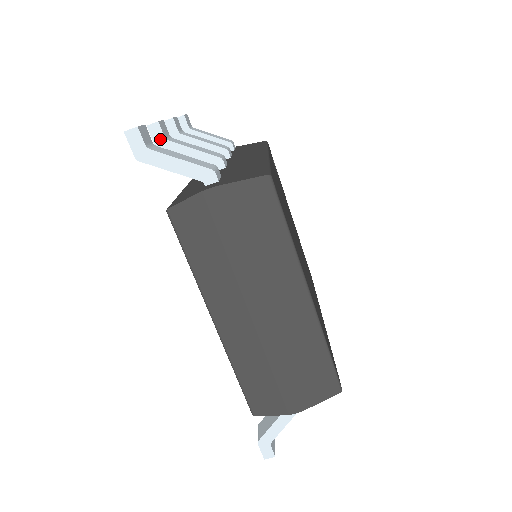
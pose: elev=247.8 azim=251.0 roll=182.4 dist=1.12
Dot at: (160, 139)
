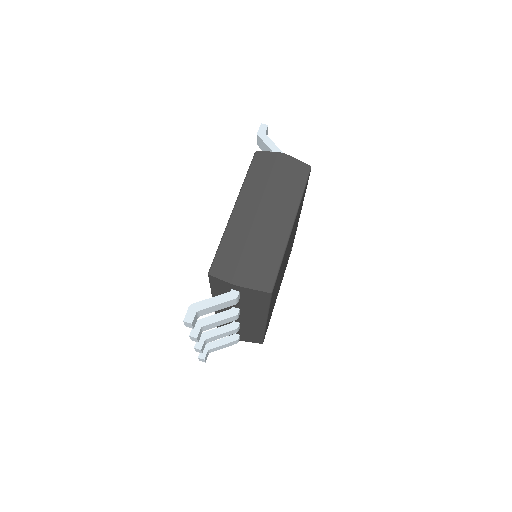
Dot at: occluded
